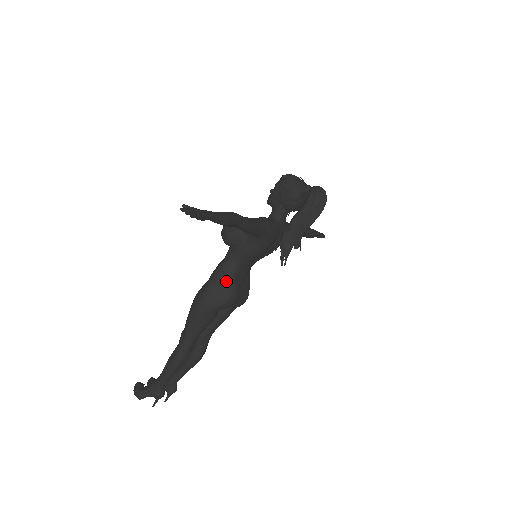
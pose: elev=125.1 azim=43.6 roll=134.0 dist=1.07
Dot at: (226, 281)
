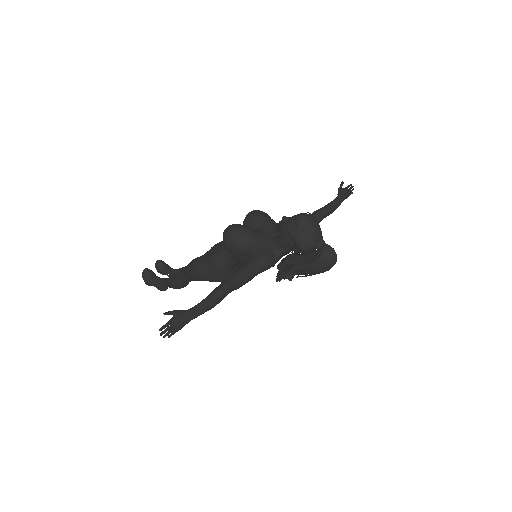
Dot at: (222, 271)
